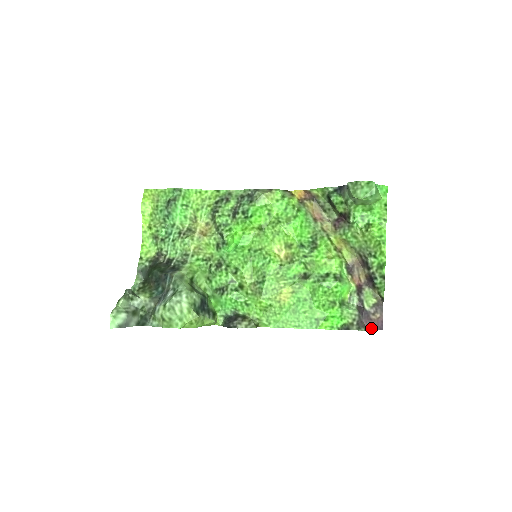
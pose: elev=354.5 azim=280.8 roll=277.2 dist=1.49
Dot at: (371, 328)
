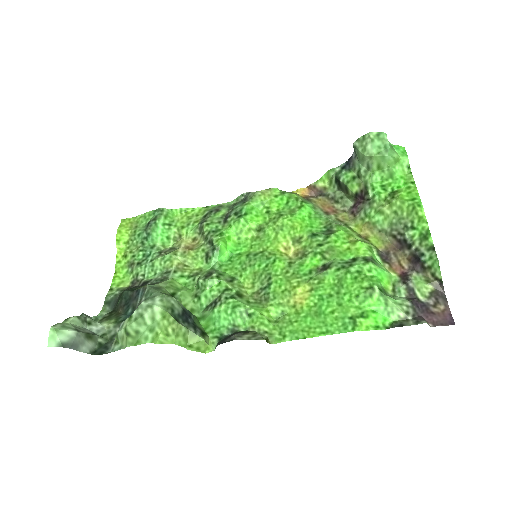
Dot at: (436, 324)
